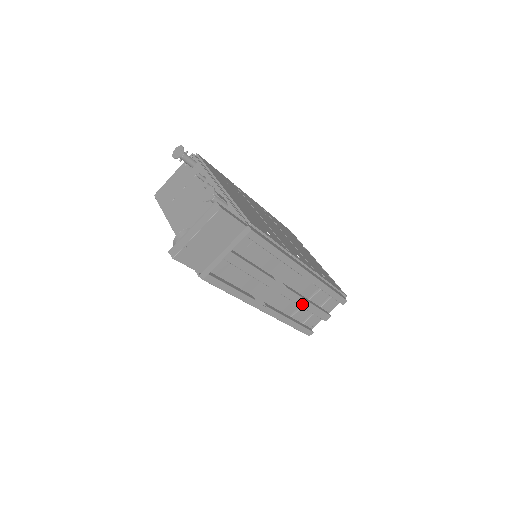
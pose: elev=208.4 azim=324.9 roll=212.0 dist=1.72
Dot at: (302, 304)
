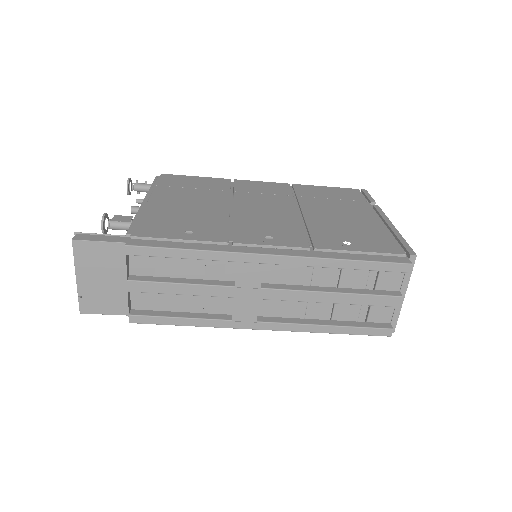
Dot at: (320, 299)
